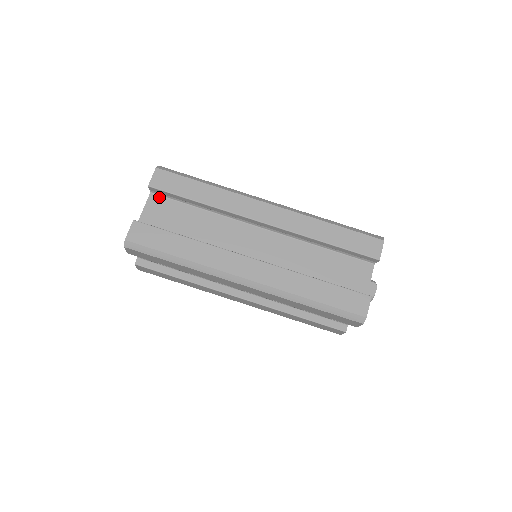
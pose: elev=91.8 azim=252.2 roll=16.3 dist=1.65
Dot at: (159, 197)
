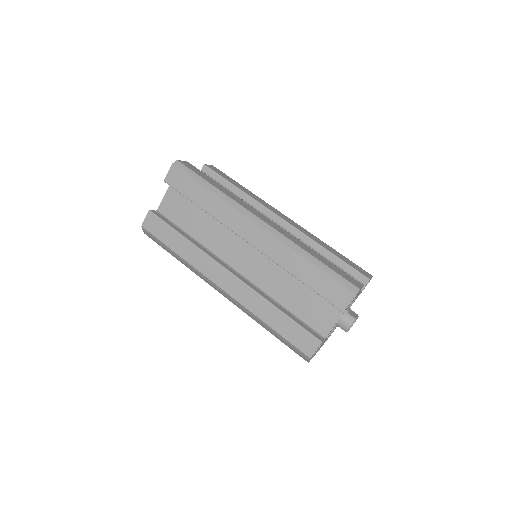
Dot at: occluded
